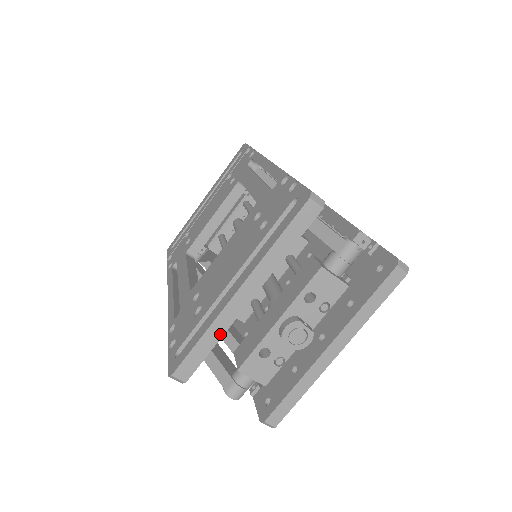
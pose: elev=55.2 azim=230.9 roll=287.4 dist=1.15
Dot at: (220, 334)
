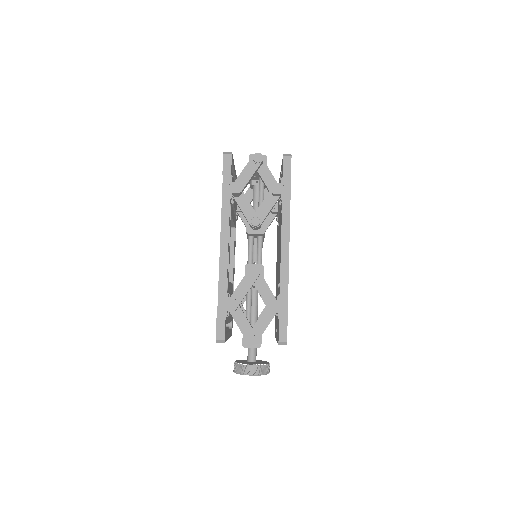
Dot at: occluded
